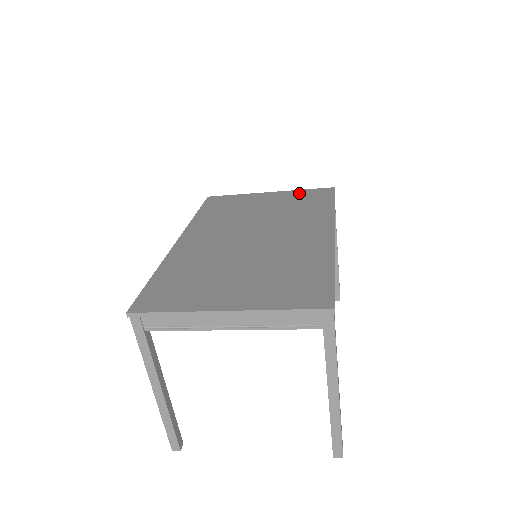
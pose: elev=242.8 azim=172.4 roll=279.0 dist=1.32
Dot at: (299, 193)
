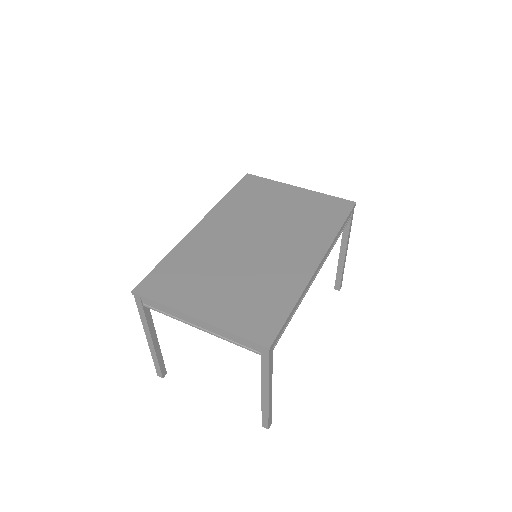
Dot at: (322, 199)
